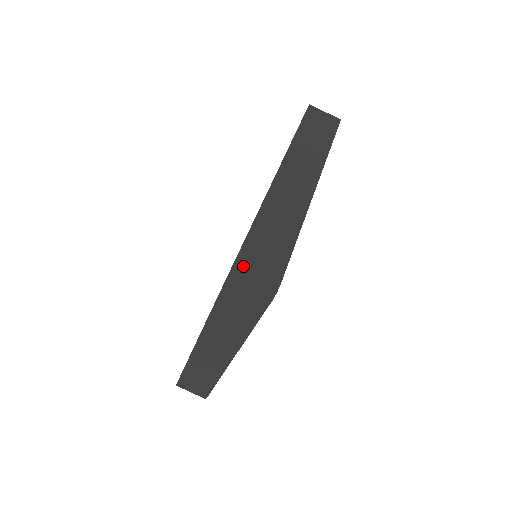
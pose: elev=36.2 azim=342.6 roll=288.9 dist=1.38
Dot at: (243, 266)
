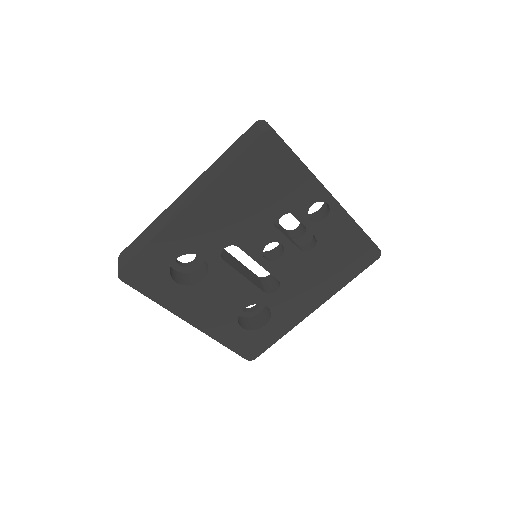
Dot at: occluded
